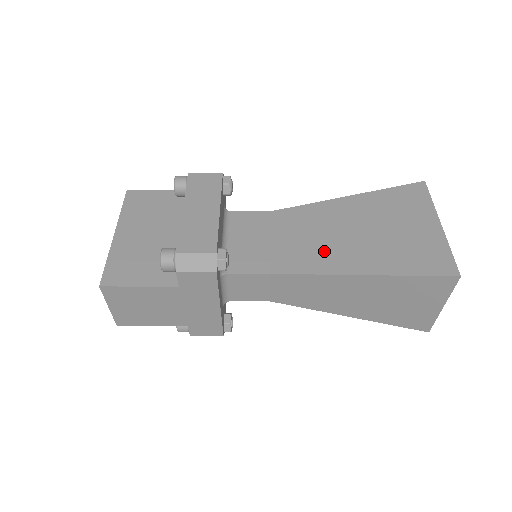
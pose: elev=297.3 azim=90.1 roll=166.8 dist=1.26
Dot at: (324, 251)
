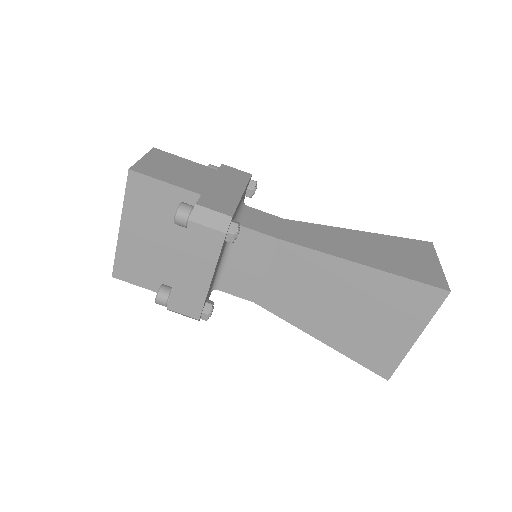
Dot at: (304, 308)
